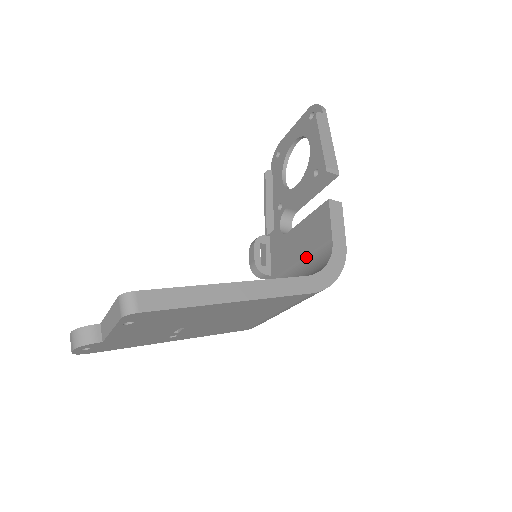
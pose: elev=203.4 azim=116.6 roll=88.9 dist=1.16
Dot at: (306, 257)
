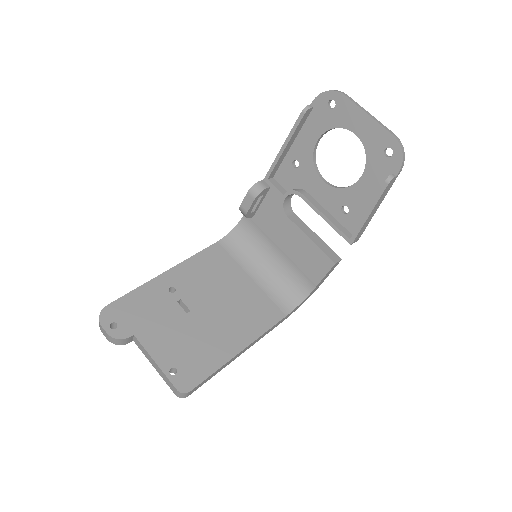
Dot at: (291, 261)
